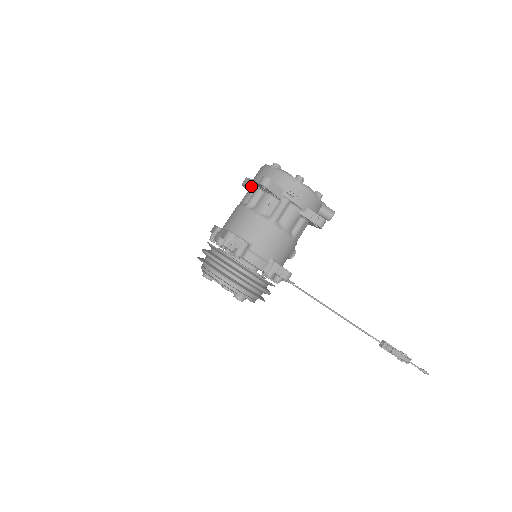
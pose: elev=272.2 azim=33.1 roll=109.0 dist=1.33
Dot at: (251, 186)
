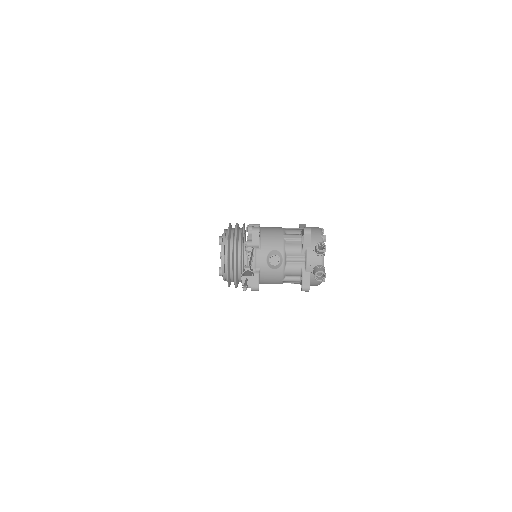
Dot at: occluded
